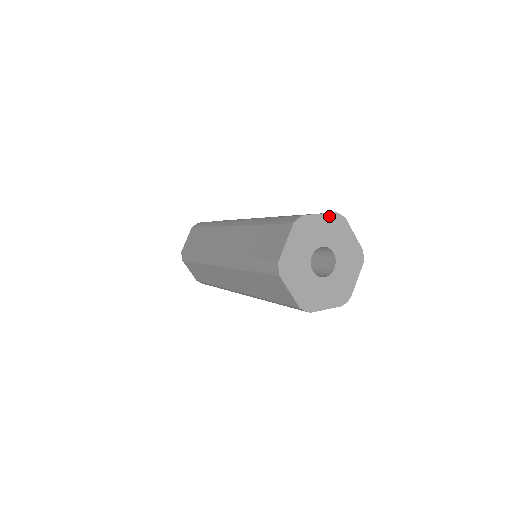
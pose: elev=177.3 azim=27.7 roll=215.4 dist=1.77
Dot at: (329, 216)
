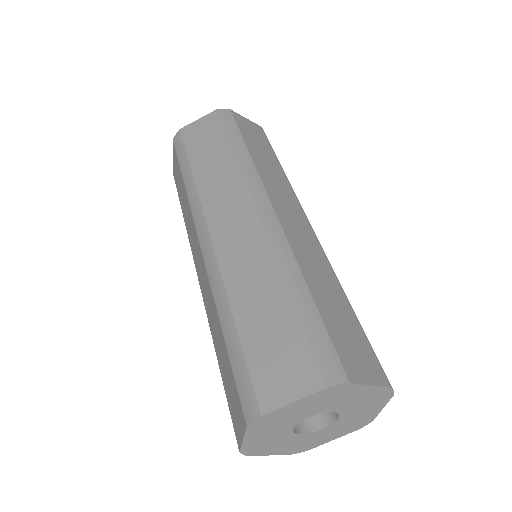
Dot at: (379, 389)
